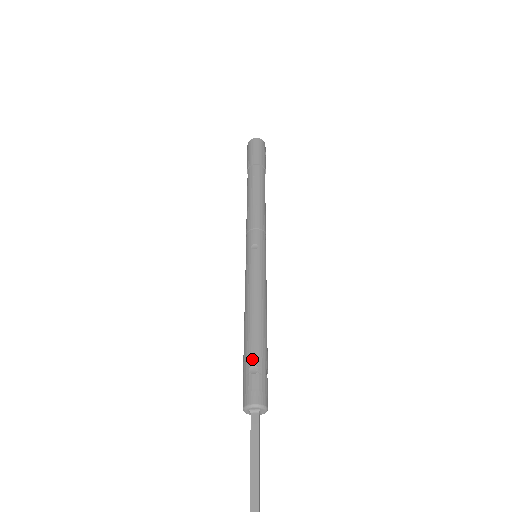
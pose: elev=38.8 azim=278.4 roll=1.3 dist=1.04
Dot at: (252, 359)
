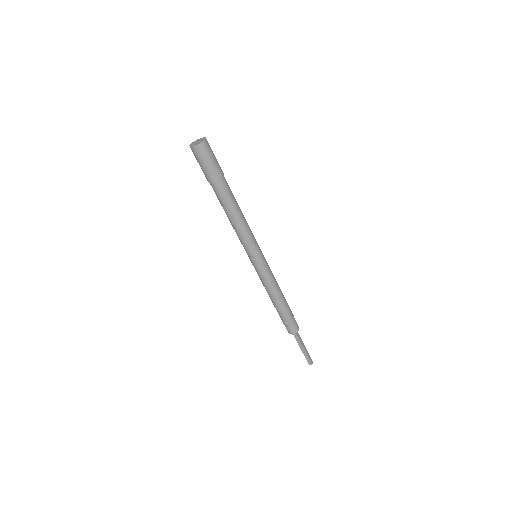
Dot at: (283, 318)
